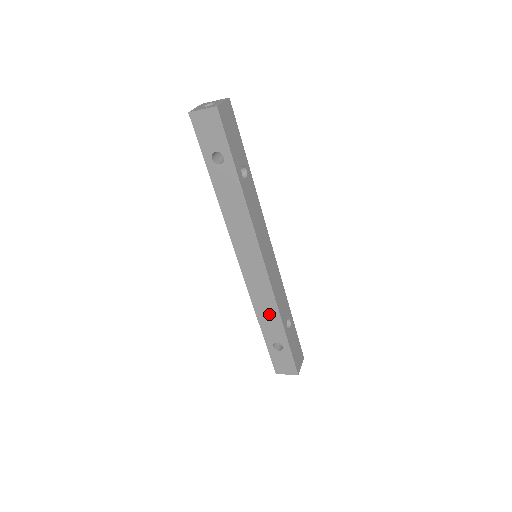
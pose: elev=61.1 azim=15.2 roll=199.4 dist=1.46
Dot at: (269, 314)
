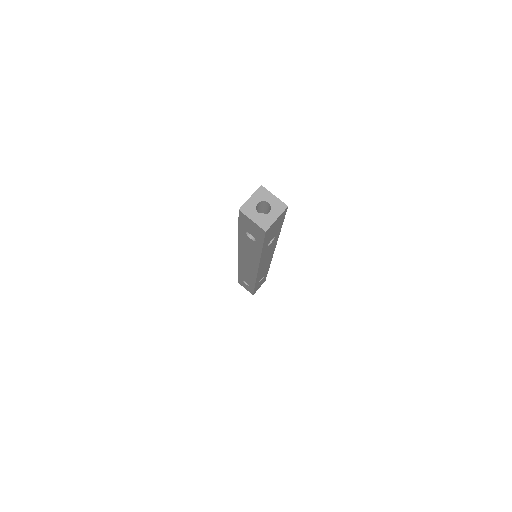
Dot at: (248, 277)
